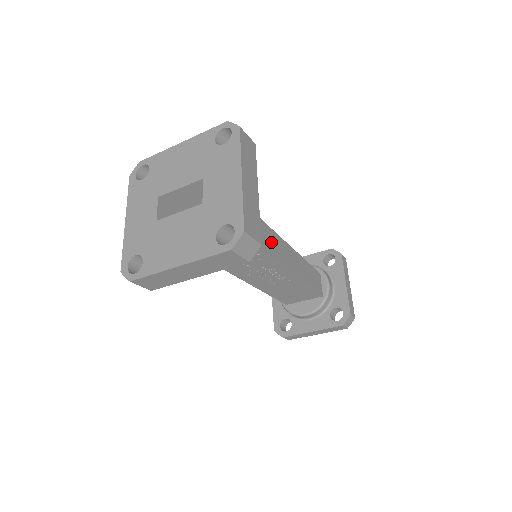
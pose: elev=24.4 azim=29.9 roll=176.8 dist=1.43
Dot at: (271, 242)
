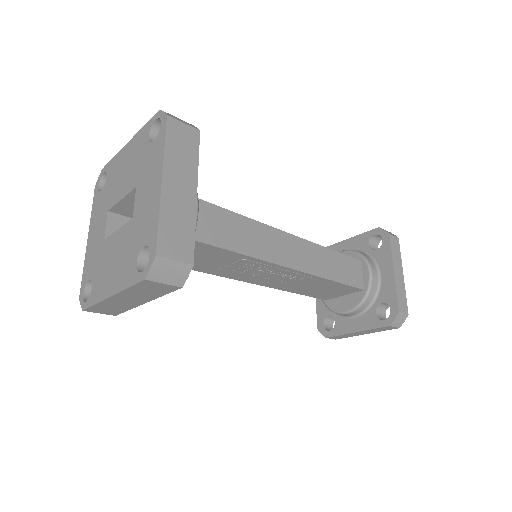
Dot at: (261, 241)
